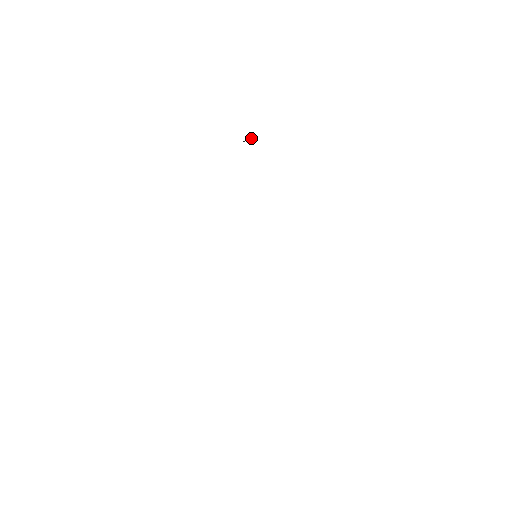
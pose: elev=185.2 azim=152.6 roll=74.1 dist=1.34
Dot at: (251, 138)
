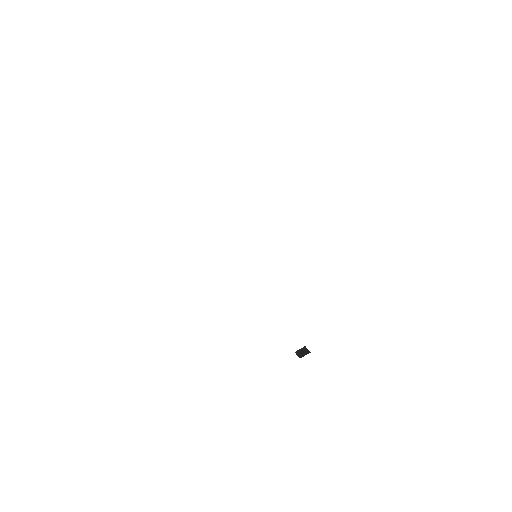
Dot at: occluded
